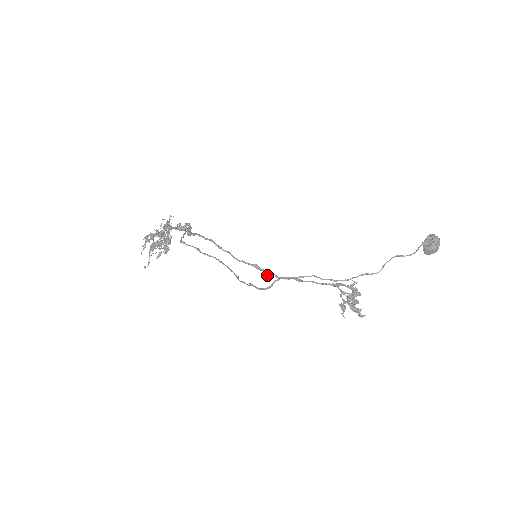
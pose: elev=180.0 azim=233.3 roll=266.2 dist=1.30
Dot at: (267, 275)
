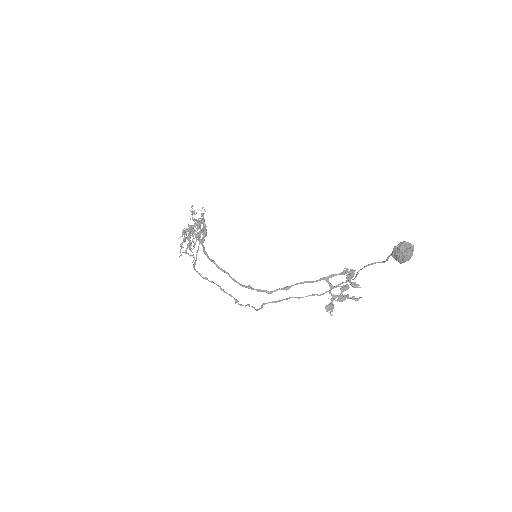
Dot at: (260, 291)
